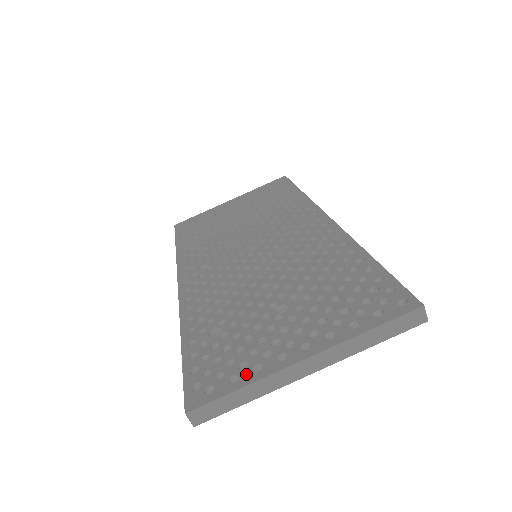
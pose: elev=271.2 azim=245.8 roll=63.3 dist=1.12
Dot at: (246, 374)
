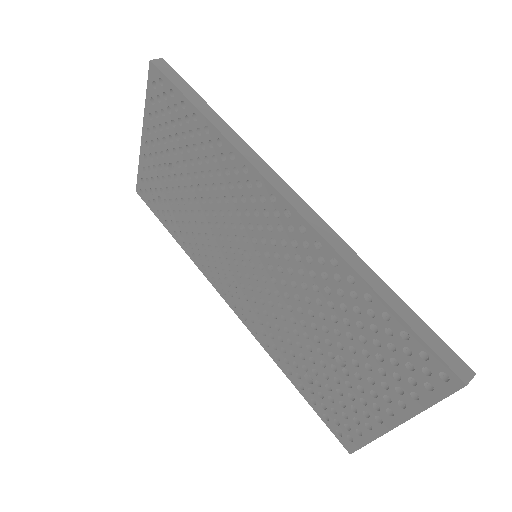
Dot at: (365, 431)
